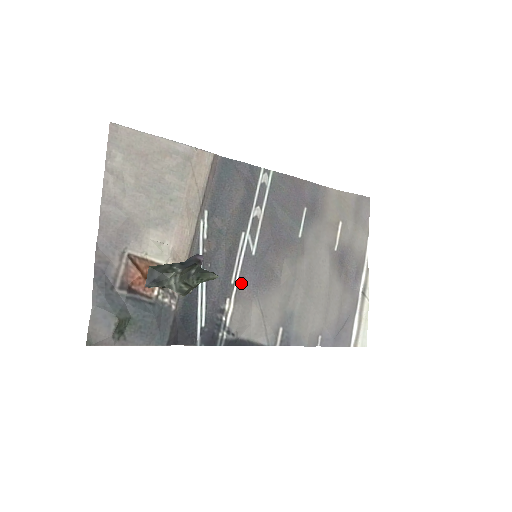
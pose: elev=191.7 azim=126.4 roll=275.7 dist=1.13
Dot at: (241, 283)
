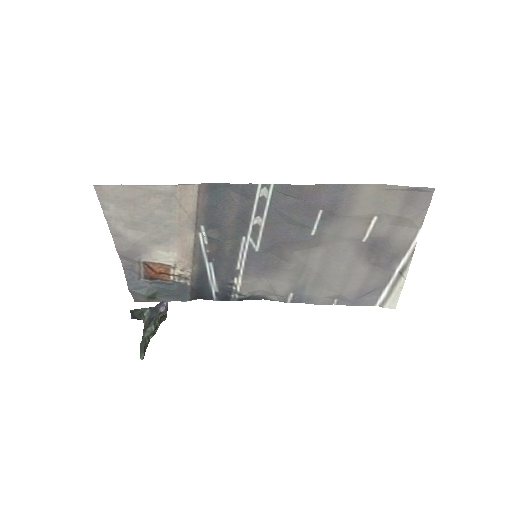
Dot at: (247, 268)
